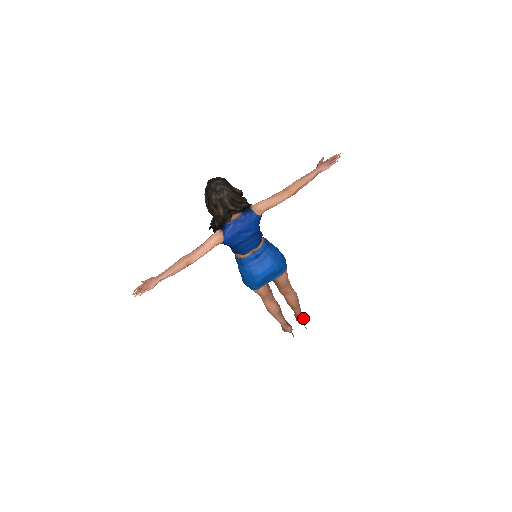
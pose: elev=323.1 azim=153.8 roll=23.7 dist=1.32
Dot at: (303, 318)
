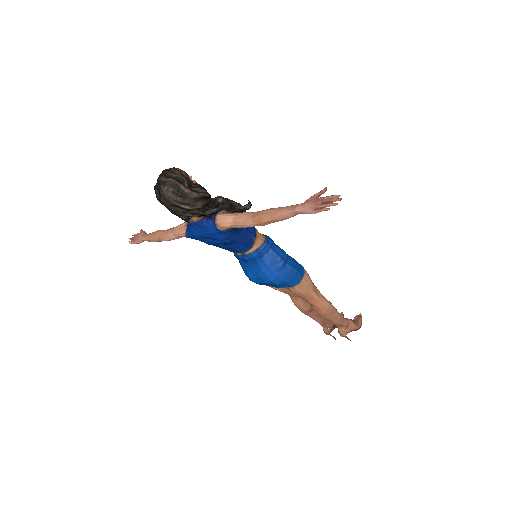
Dot at: (345, 330)
